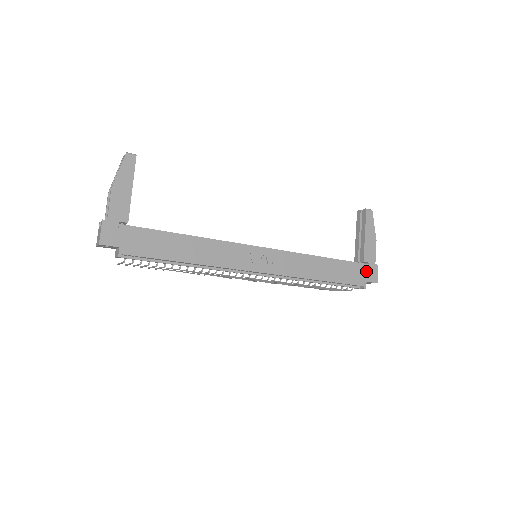
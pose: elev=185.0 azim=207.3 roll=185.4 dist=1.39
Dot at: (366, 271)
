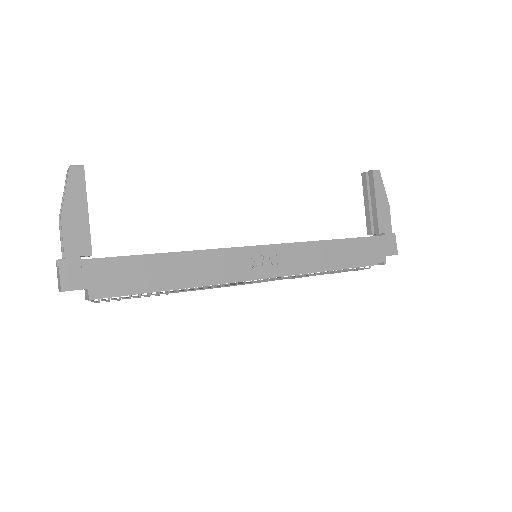
Dot at: (383, 244)
